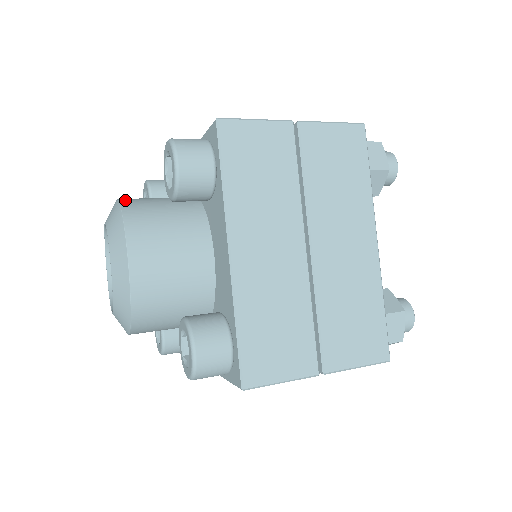
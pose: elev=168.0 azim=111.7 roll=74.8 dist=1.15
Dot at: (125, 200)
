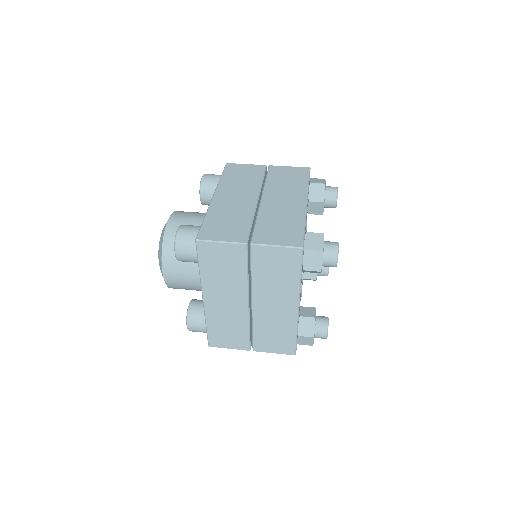
Dot at: (168, 229)
